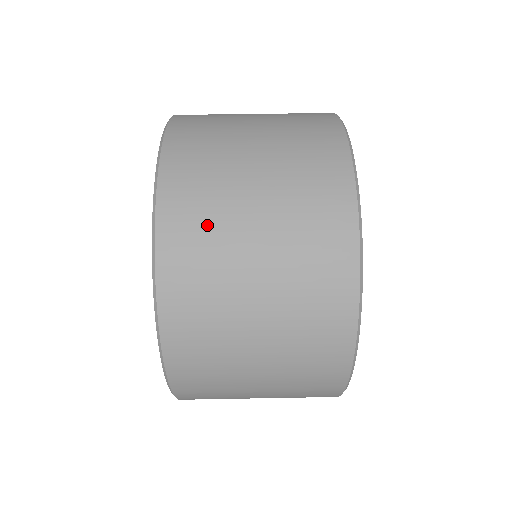
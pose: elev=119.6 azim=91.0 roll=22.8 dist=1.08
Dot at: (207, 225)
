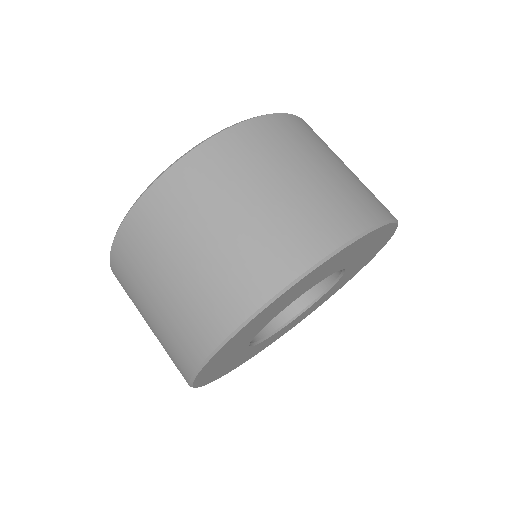
Dot at: (234, 168)
